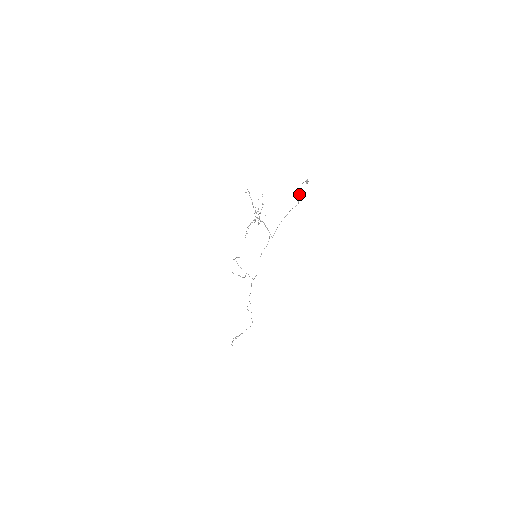
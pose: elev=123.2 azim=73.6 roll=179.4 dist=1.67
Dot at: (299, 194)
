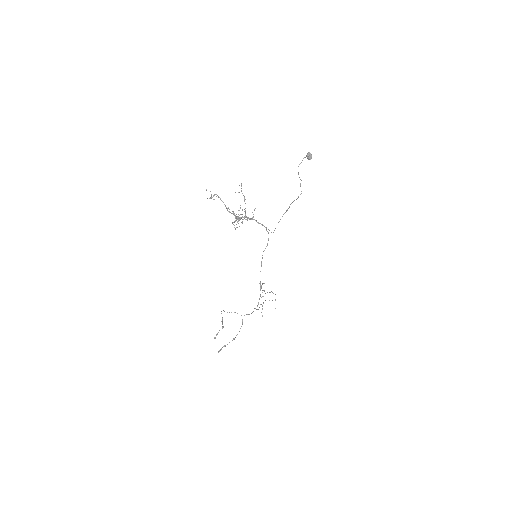
Dot at: occluded
